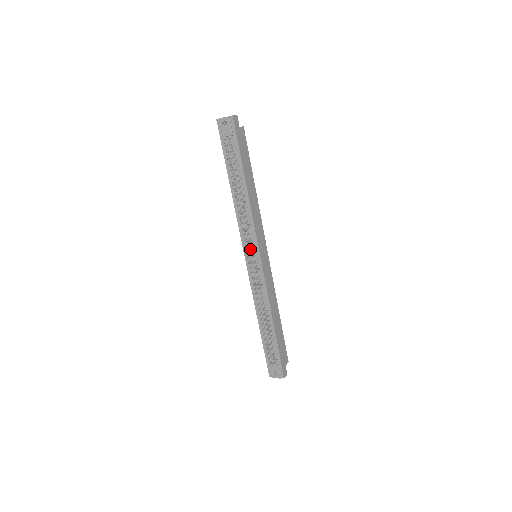
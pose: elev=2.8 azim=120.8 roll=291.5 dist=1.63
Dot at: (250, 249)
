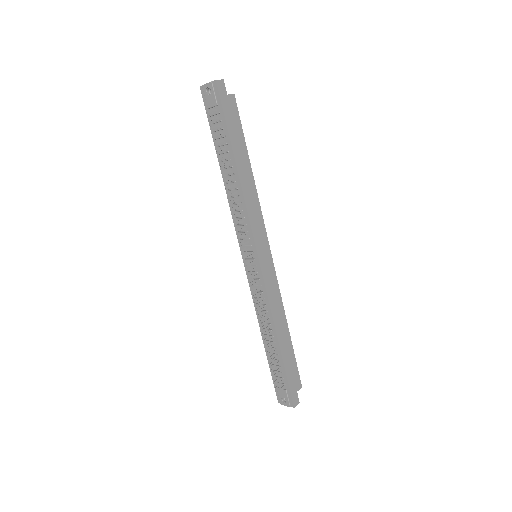
Dot at: (247, 247)
